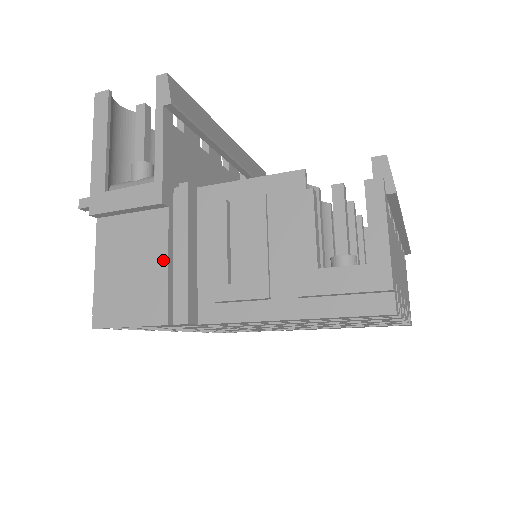
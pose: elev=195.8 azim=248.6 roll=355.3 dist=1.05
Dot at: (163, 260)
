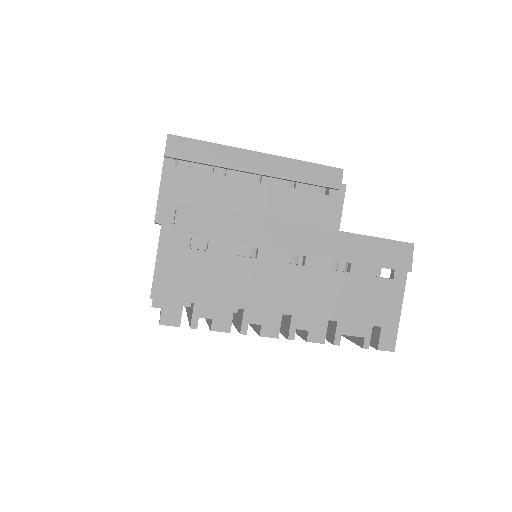
Dot at: occluded
